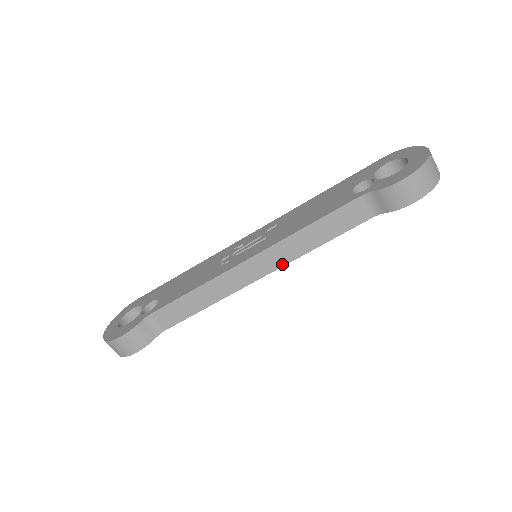
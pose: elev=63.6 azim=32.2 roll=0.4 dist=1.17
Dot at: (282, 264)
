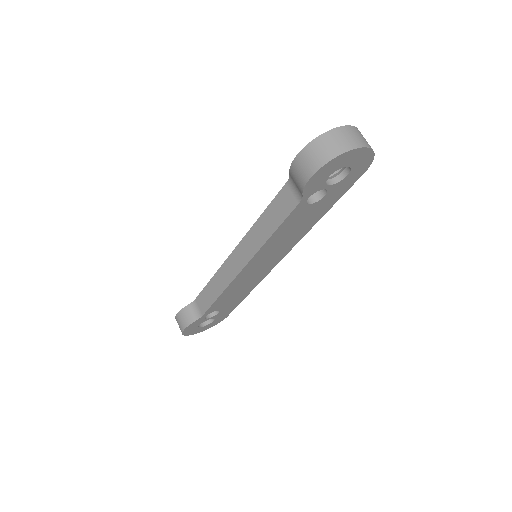
Dot at: (251, 256)
